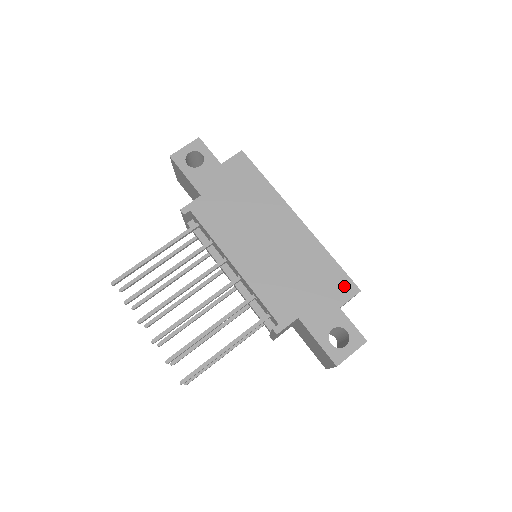
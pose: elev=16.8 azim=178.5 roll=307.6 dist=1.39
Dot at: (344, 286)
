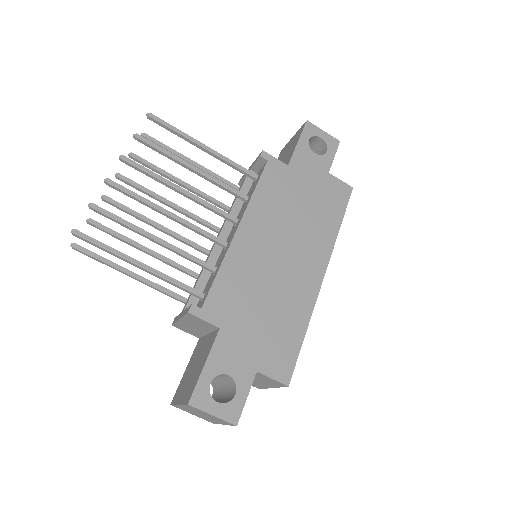
Dot at: (283, 363)
